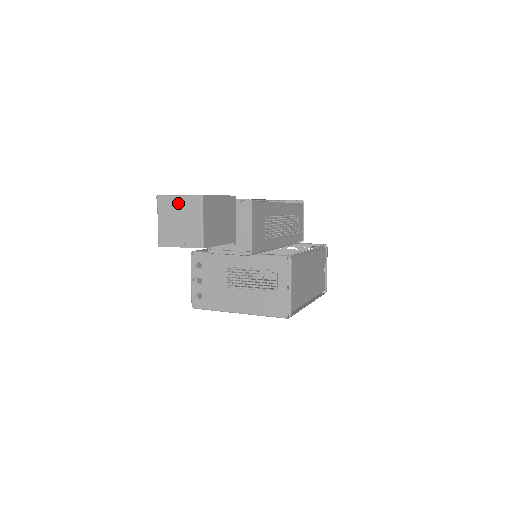
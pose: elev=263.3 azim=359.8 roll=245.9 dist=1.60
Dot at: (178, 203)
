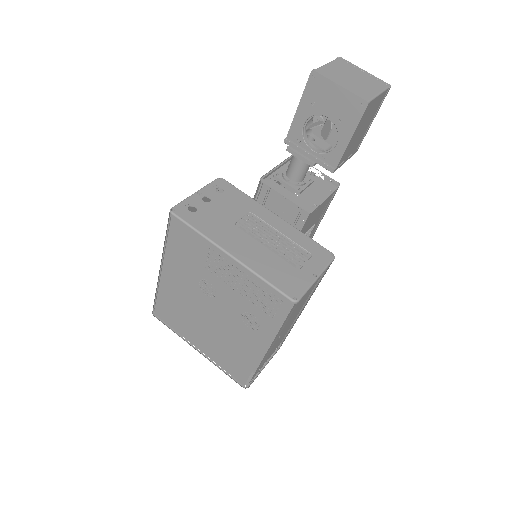
Dot at: (360, 72)
